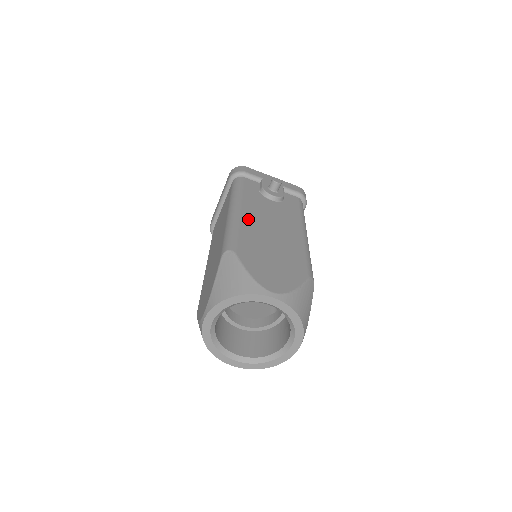
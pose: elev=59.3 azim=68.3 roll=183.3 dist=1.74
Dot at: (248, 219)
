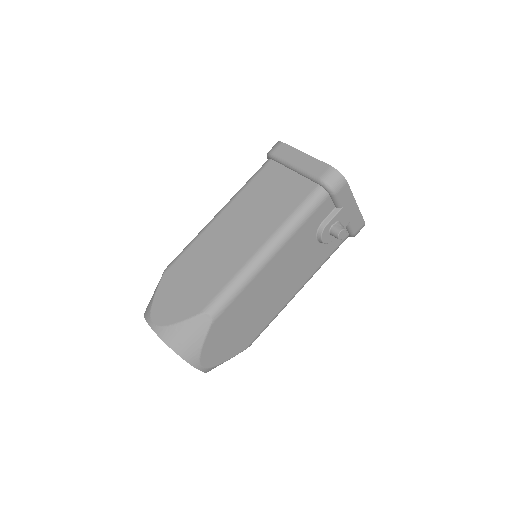
Dot at: (265, 275)
